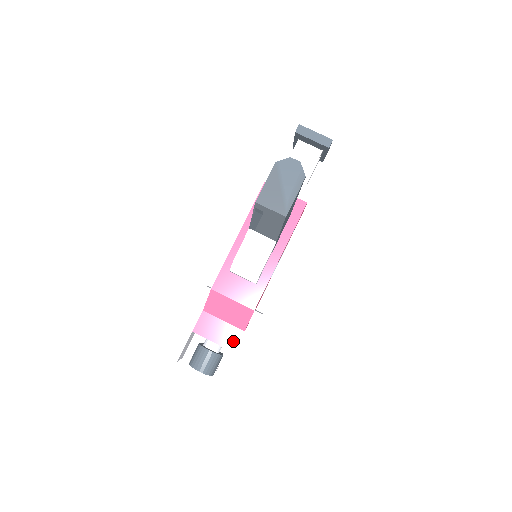
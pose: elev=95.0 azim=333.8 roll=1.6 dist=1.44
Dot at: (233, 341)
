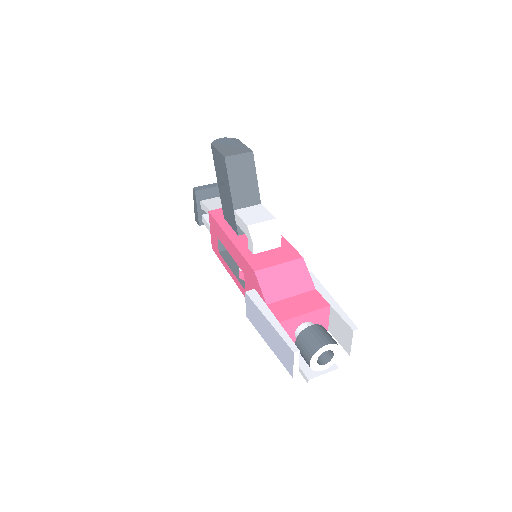
Dot at: (318, 300)
